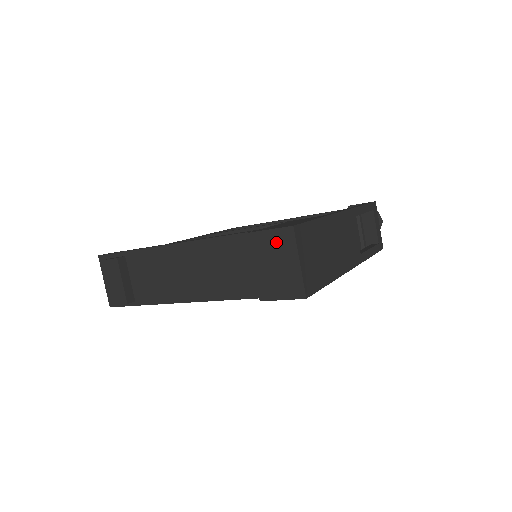
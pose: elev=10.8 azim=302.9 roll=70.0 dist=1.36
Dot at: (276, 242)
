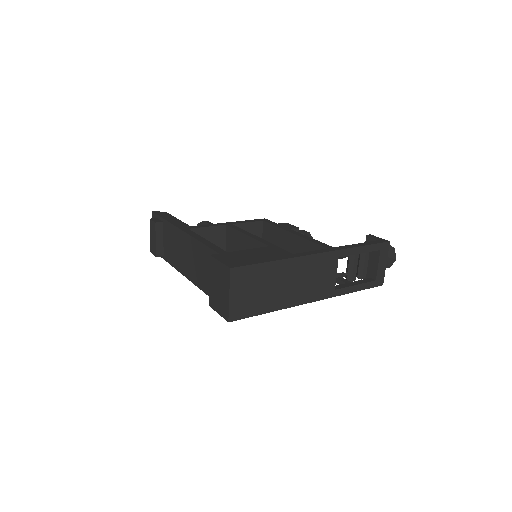
Dot at: (221, 273)
